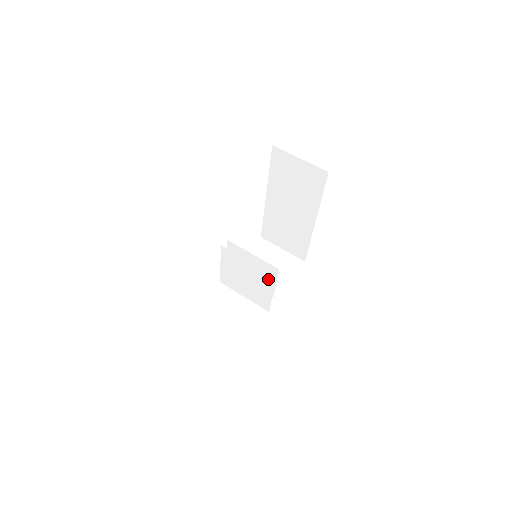
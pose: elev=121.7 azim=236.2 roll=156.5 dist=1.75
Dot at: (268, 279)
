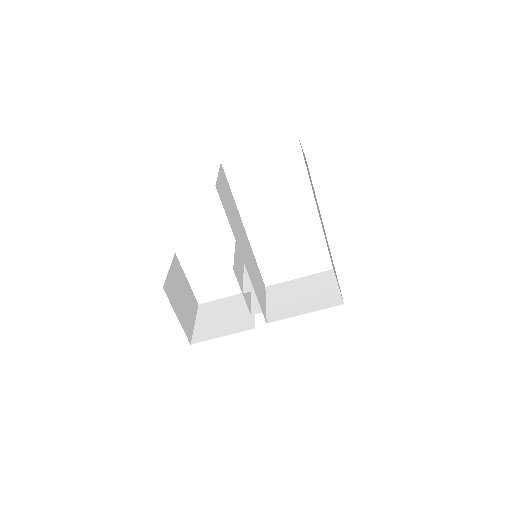
Dot at: (236, 274)
